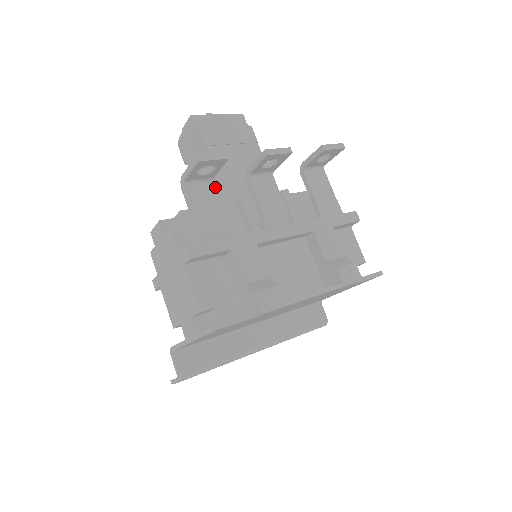
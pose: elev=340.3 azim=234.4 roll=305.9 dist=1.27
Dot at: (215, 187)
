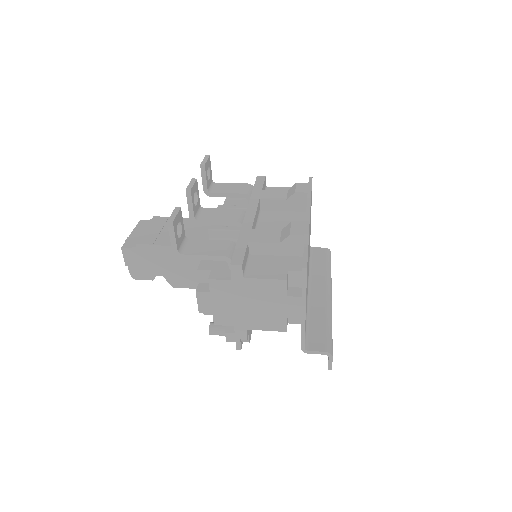
Dot at: occluded
